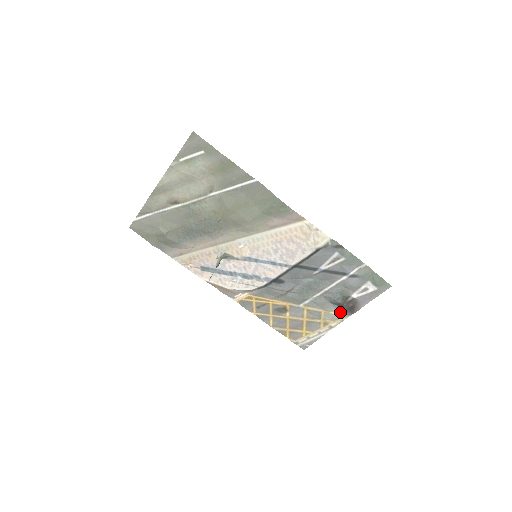
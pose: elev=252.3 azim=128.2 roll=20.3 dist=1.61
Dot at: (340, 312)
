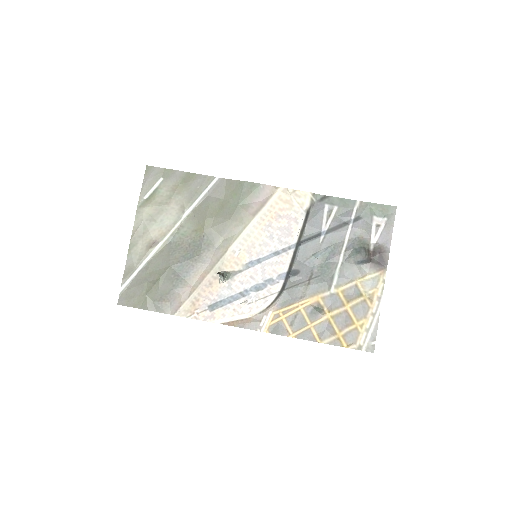
Dot at: (374, 271)
